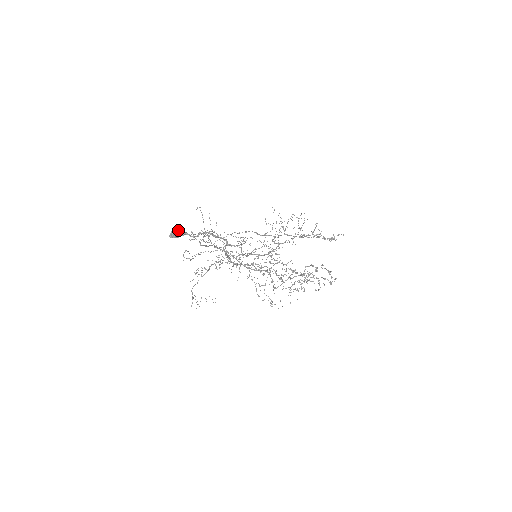
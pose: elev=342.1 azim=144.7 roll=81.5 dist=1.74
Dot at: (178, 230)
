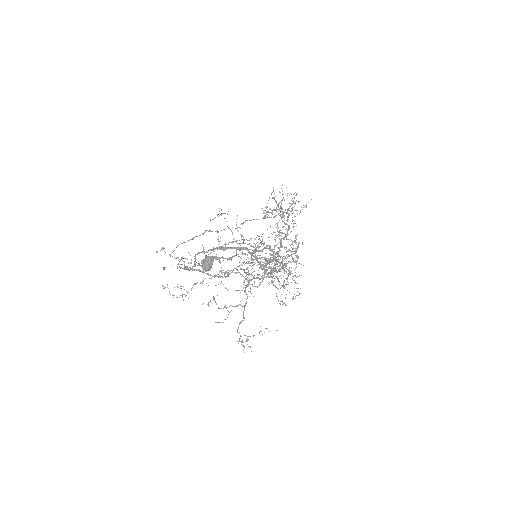
Dot at: (210, 257)
